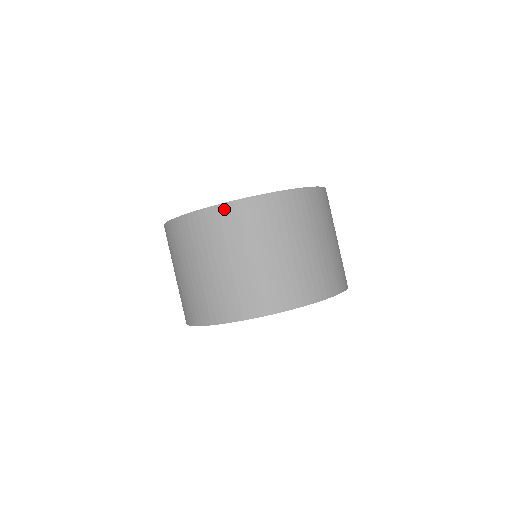
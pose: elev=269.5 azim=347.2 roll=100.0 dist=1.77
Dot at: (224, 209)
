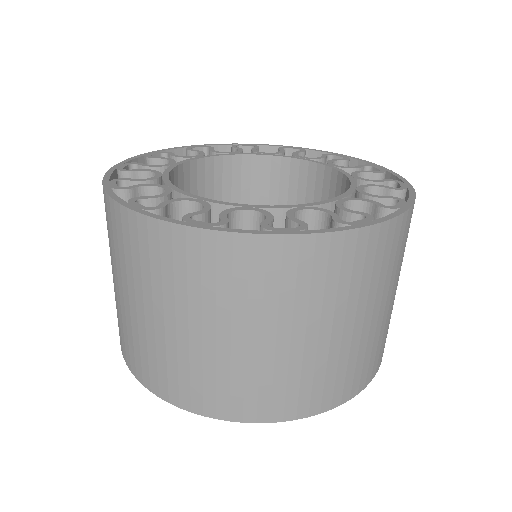
Dot at: (310, 245)
